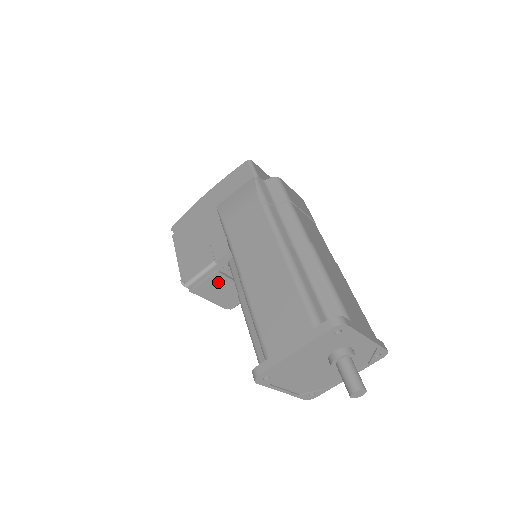
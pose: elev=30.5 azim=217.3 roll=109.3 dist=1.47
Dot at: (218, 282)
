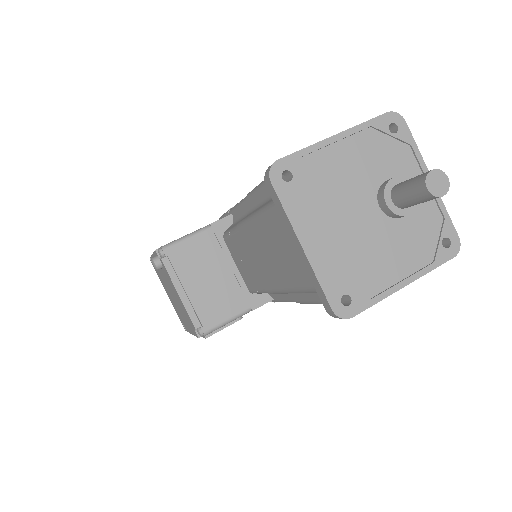
Dot at: (204, 257)
